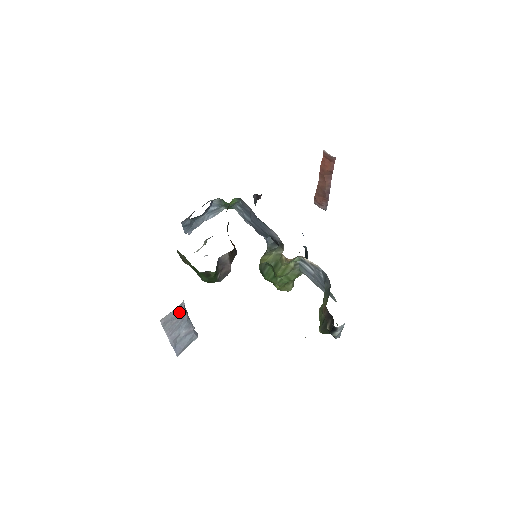
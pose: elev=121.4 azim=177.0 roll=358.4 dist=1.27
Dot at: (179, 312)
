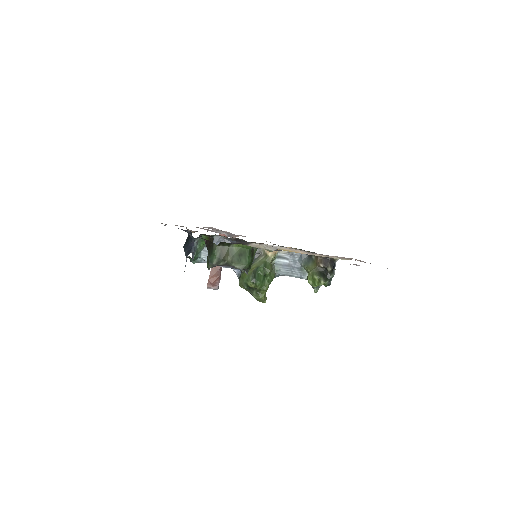
Dot at: occluded
